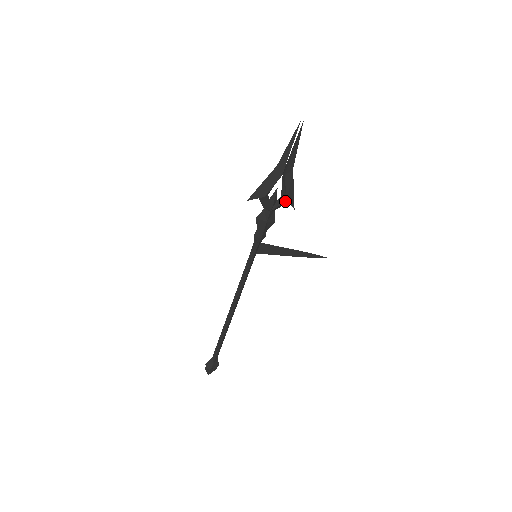
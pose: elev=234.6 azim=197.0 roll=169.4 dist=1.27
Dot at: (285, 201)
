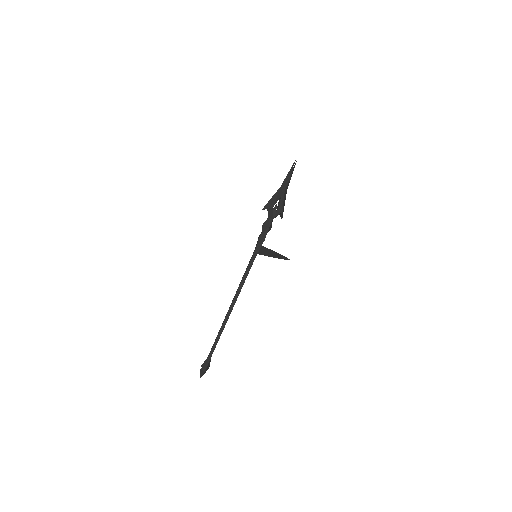
Dot at: (281, 212)
